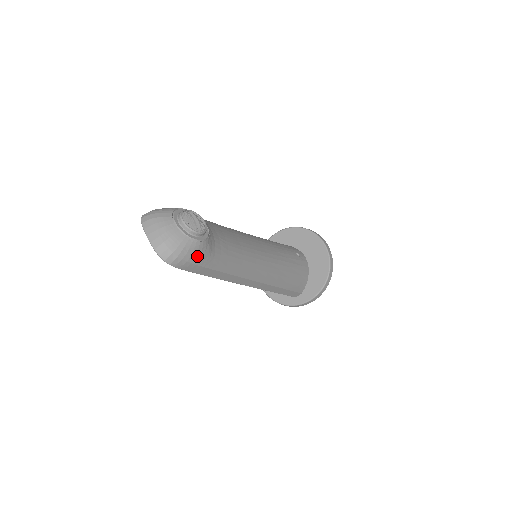
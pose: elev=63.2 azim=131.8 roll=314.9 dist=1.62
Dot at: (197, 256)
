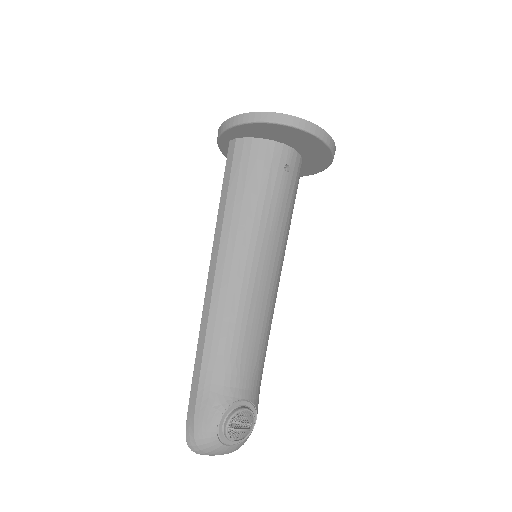
Dot at: occluded
